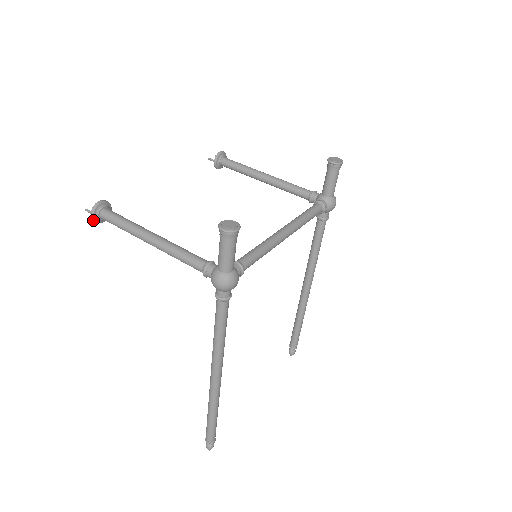
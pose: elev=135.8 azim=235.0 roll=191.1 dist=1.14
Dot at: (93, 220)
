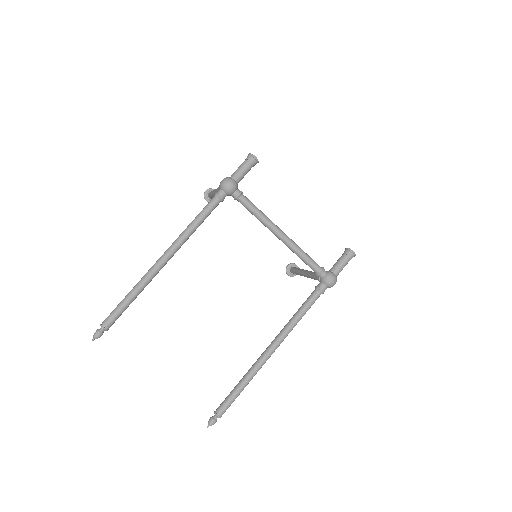
Dot at: (204, 193)
